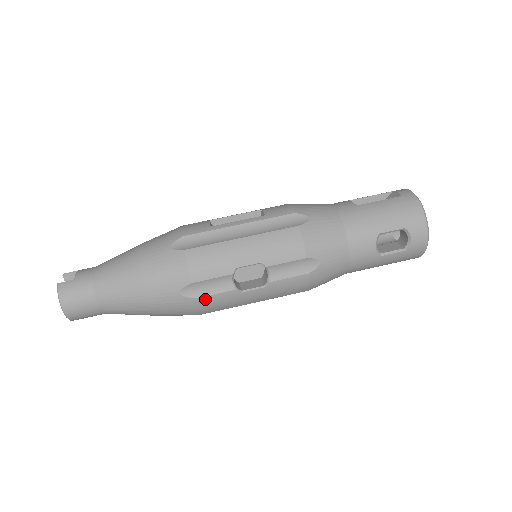
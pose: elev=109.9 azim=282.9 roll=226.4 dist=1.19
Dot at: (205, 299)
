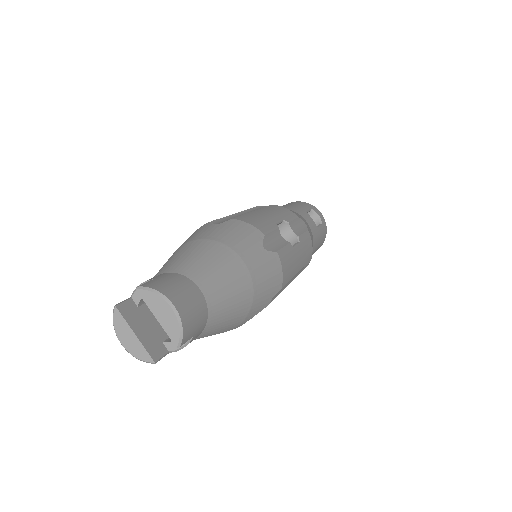
Dot at: (281, 253)
